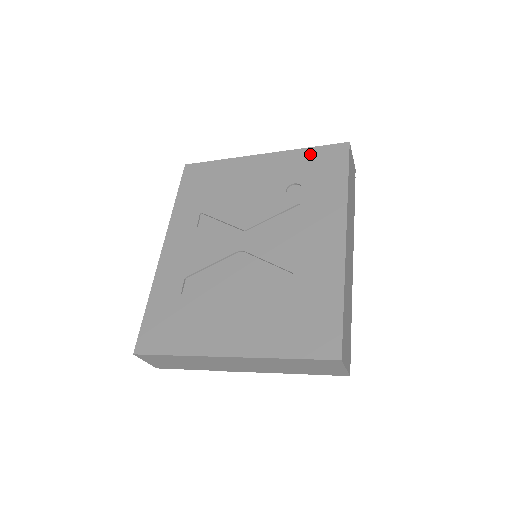
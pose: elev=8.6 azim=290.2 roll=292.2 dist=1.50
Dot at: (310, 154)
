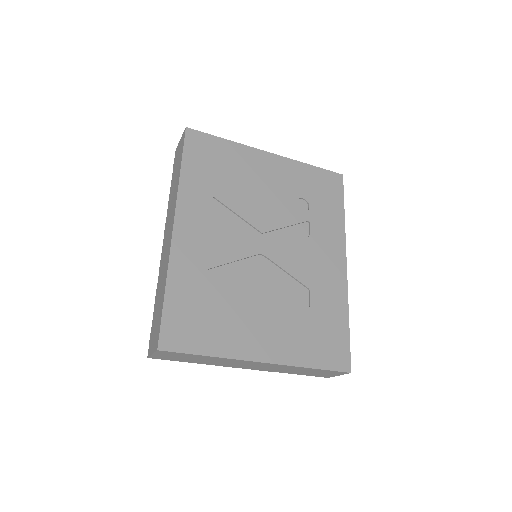
Dot at: (313, 173)
